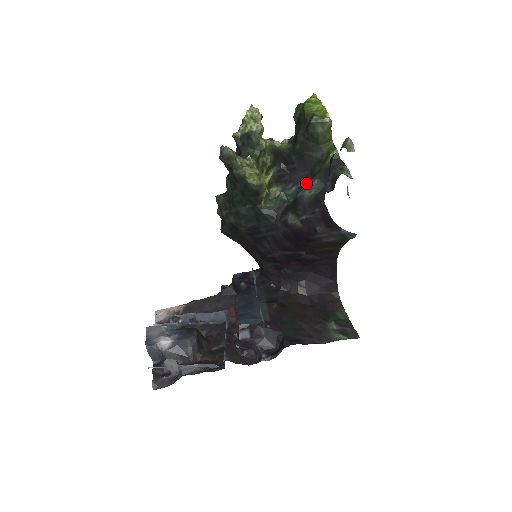
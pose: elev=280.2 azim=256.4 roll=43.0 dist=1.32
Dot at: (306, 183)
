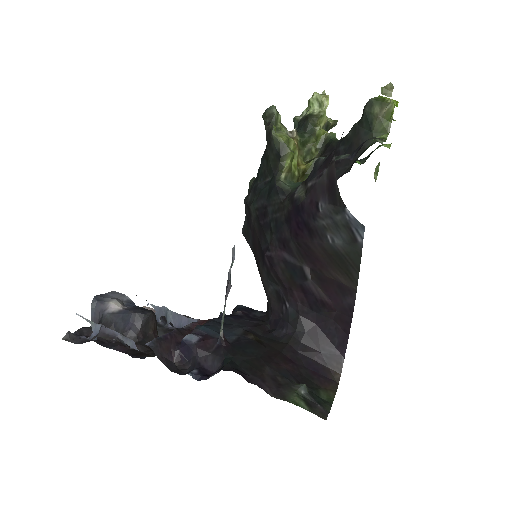
Dot at: occluded
